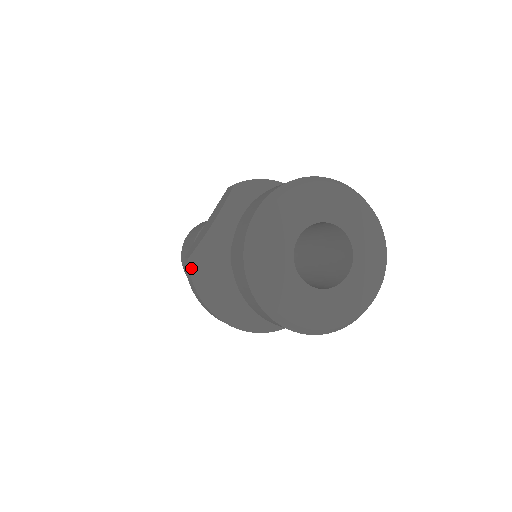
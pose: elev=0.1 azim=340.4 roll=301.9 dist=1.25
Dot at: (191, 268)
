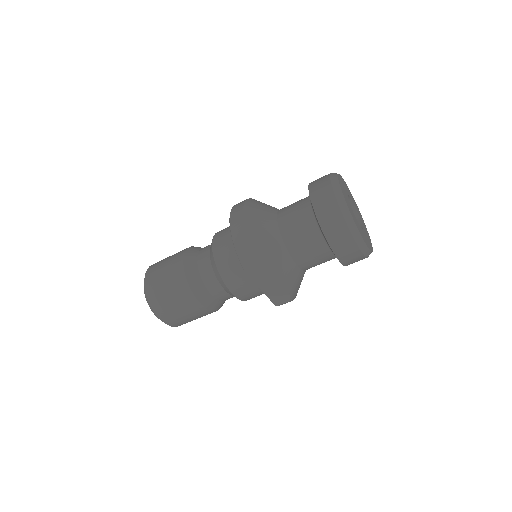
Dot at: (254, 199)
